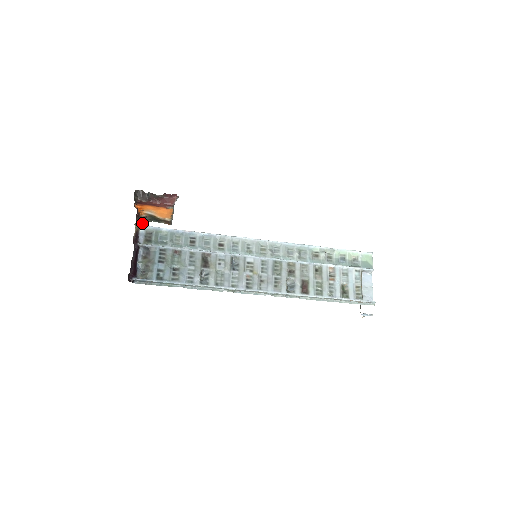
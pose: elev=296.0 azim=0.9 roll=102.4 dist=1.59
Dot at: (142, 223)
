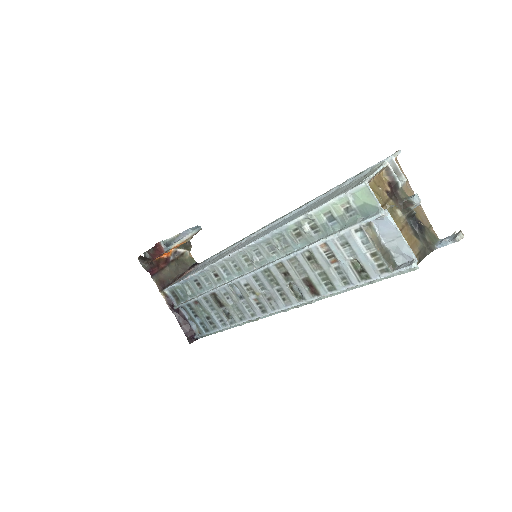
Dot at: (182, 250)
